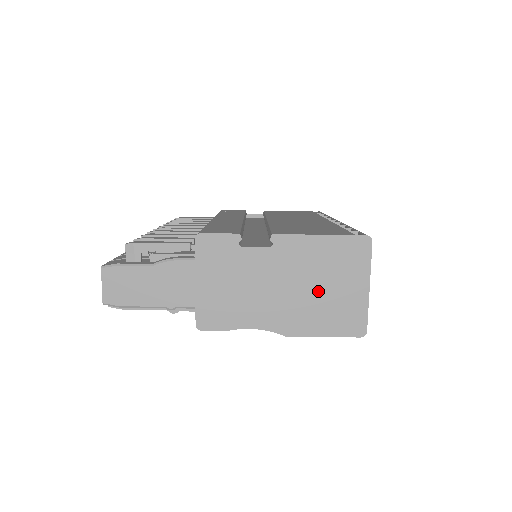
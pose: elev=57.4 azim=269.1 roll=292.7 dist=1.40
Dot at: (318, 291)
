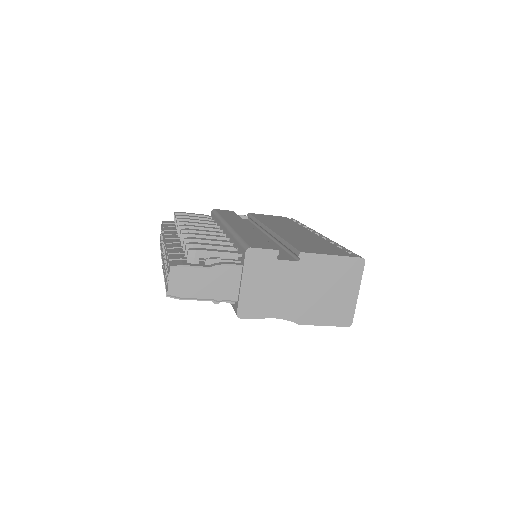
Dot at: (325, 294)
